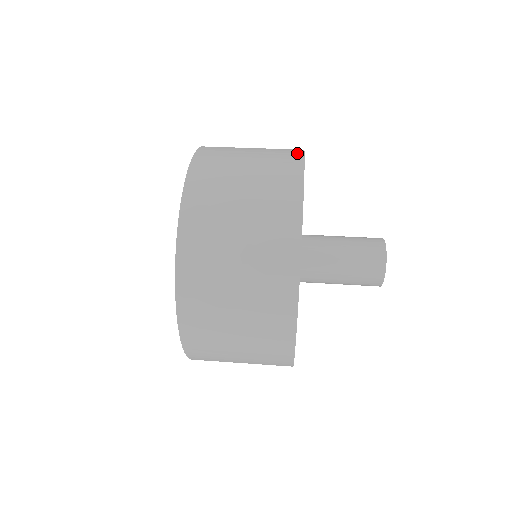
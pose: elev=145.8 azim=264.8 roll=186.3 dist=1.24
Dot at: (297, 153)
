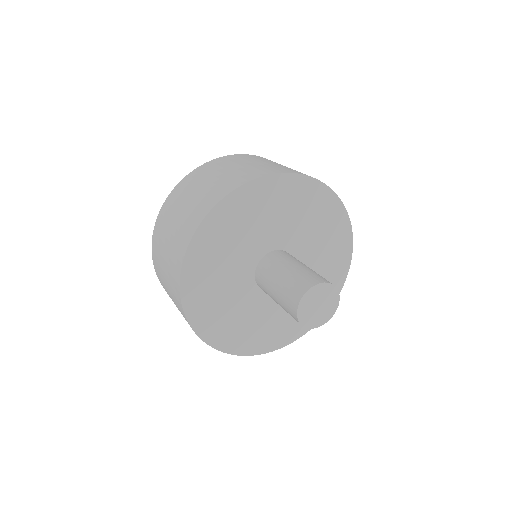
Dot at: (233, 187)
